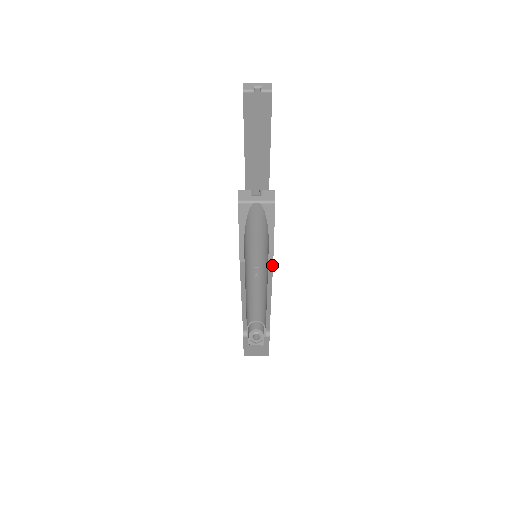
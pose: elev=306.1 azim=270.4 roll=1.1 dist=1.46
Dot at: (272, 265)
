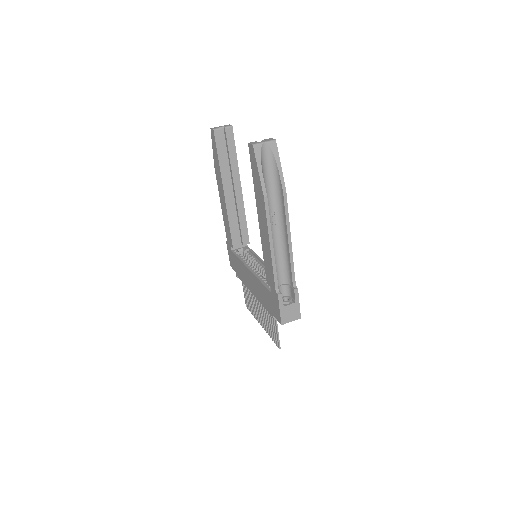
Dot at: (286, 195)
